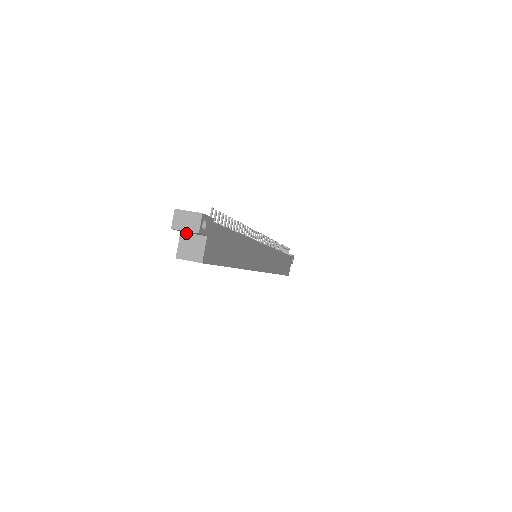
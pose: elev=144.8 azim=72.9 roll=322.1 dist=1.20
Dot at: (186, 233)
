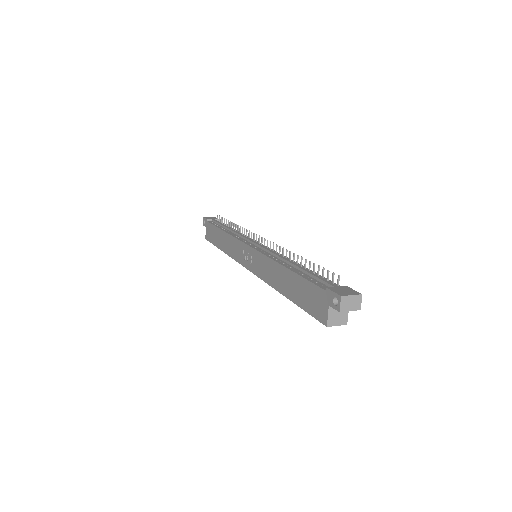
Dot at: occluded
